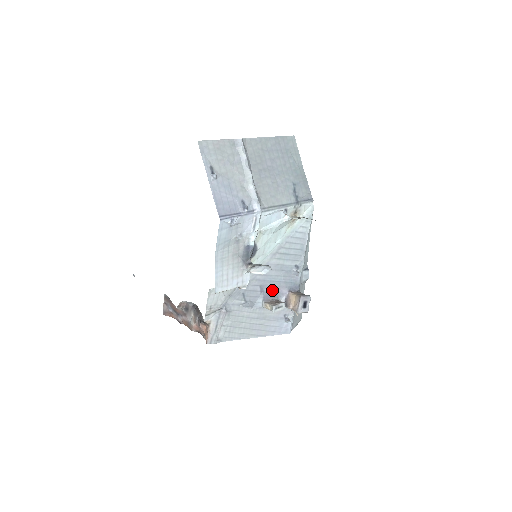
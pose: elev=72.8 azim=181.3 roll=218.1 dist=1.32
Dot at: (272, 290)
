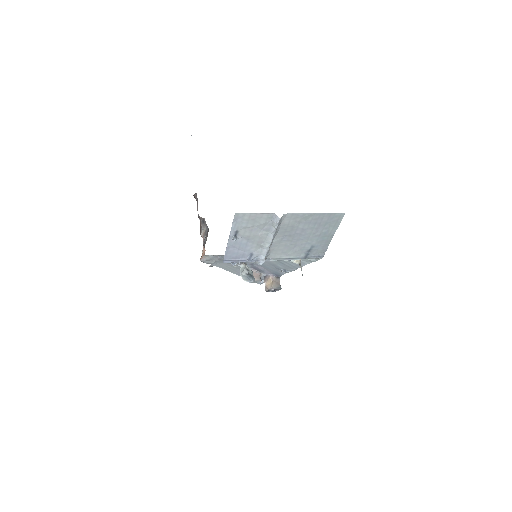
Dot at: (260, 268)
